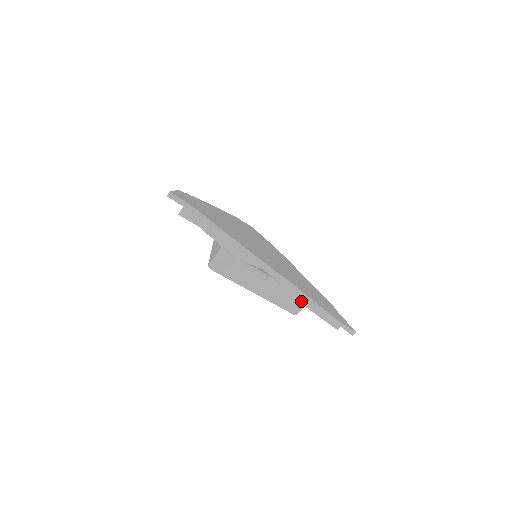
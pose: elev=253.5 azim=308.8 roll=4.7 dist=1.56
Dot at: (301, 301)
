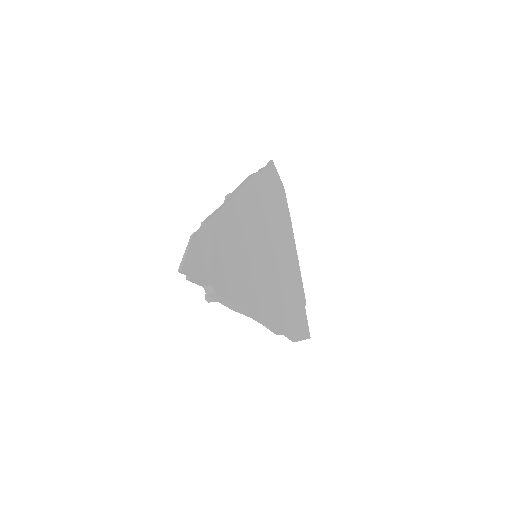
Dot at: (274, 332)
